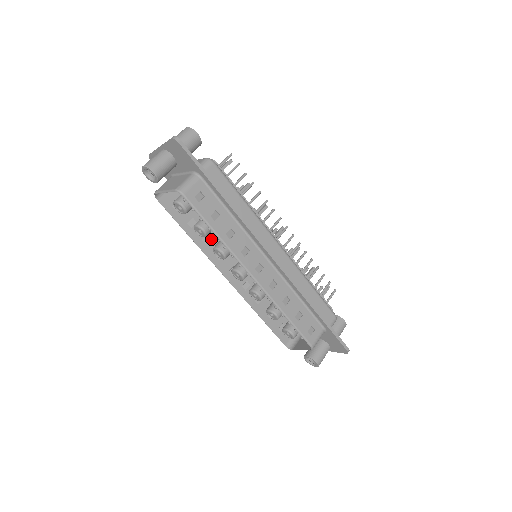
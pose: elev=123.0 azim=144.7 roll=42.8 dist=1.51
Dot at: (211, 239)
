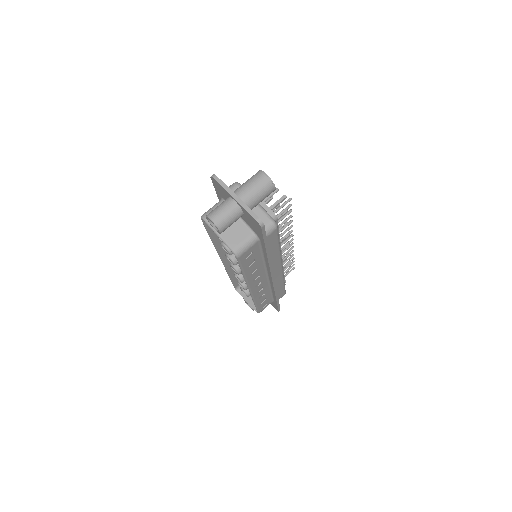
Dot at: occluded
